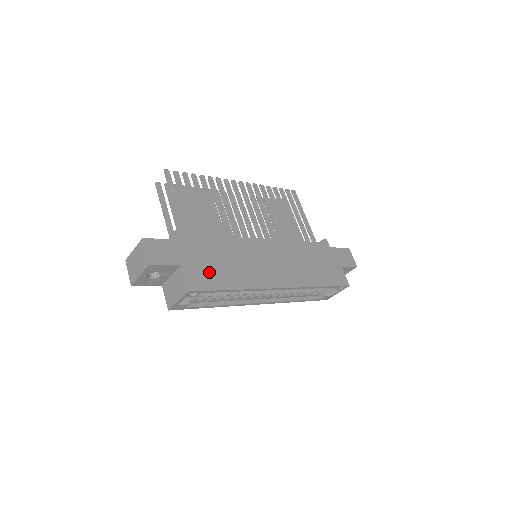
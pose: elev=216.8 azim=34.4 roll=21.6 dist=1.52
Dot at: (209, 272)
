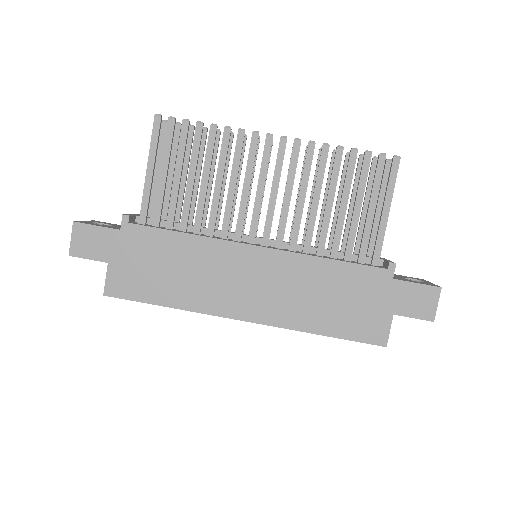
Dot at: (142, 278)
